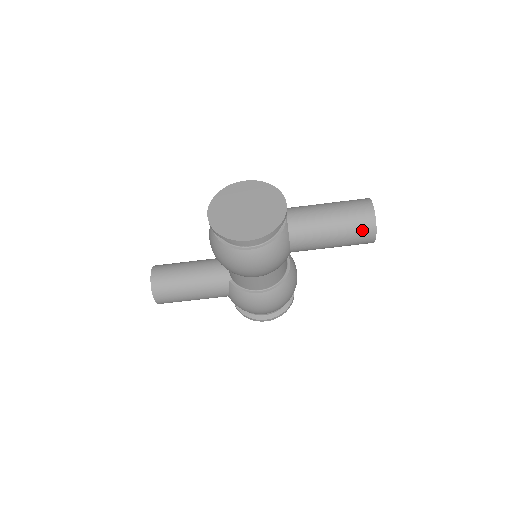
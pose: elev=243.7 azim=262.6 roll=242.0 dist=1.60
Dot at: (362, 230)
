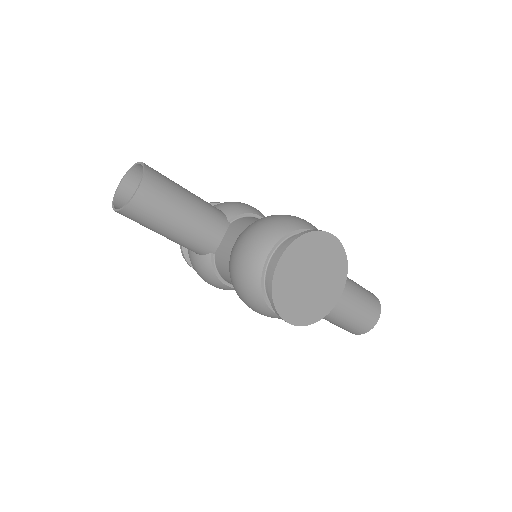
Dot at: (353, 330)
